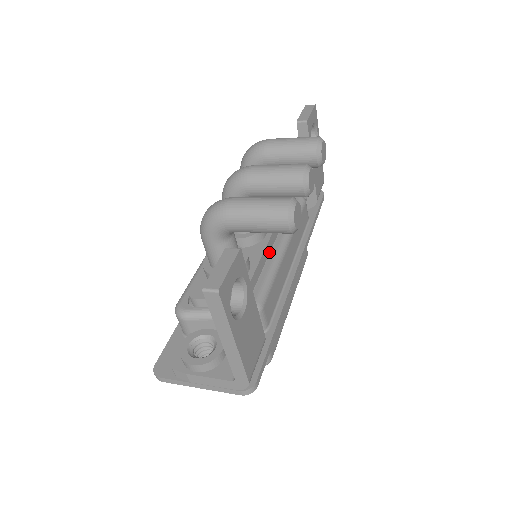
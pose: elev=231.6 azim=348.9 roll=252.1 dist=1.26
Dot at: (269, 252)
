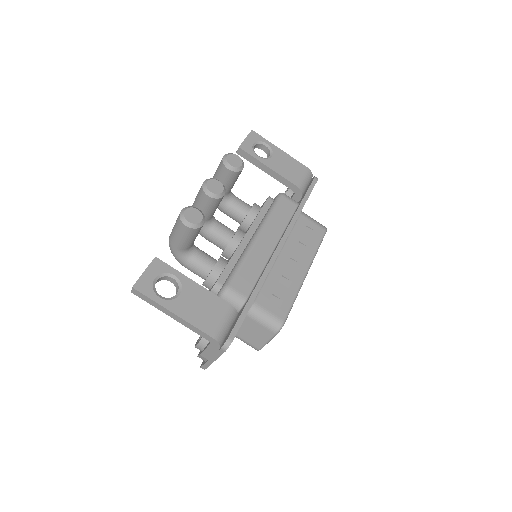
Dot at: occluded
